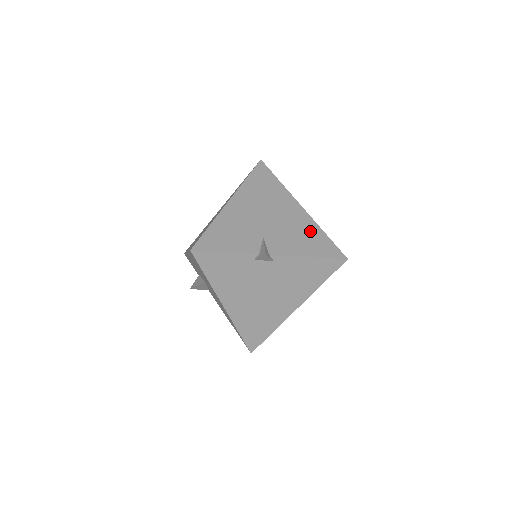
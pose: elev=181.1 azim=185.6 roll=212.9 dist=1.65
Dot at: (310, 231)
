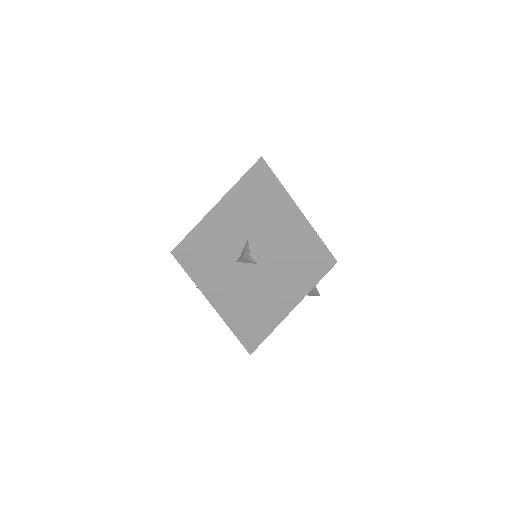
Dot at: (300, 231)
